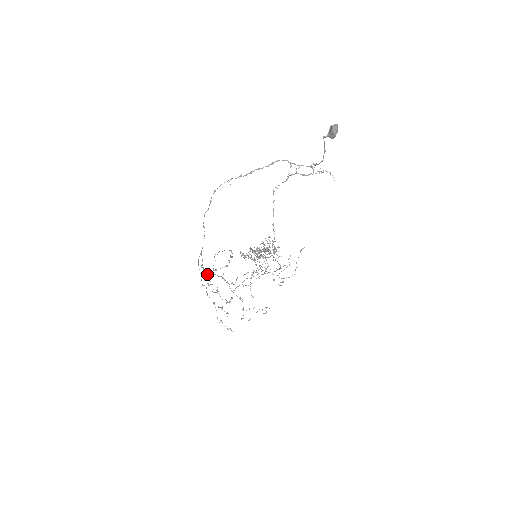
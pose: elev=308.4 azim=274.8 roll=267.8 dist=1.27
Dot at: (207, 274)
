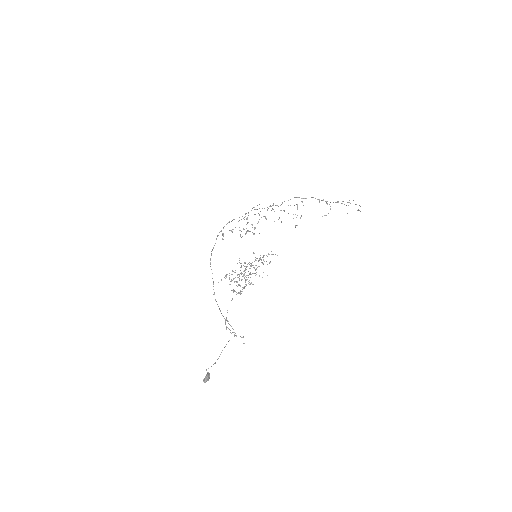
Dot at: (232, 229)
